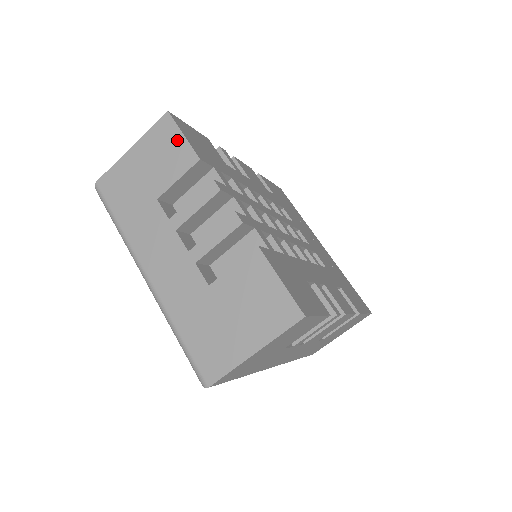
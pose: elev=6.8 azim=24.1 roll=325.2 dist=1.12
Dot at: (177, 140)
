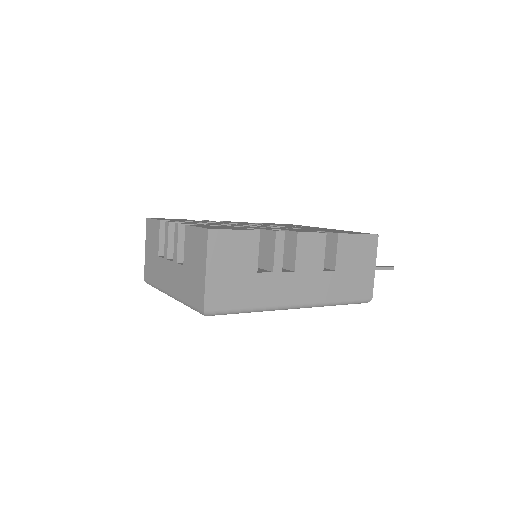
Dot at: (152, 224)
